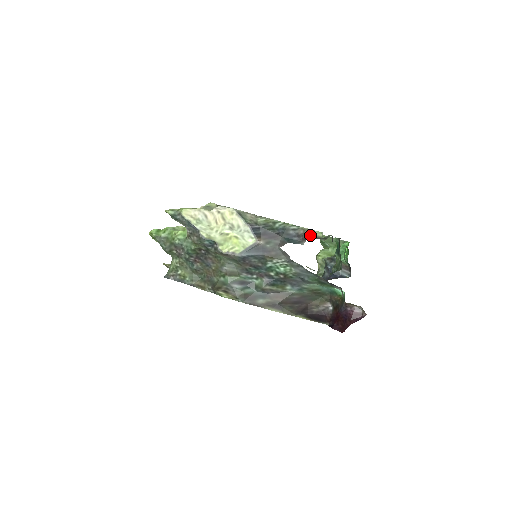
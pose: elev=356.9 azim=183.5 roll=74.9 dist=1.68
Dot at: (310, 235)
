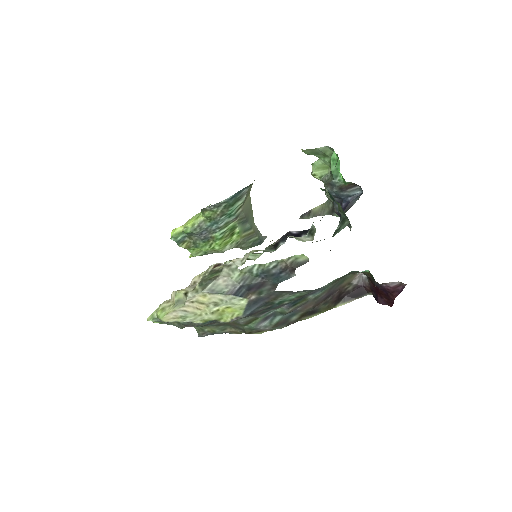
Dot at: (295, 264)
